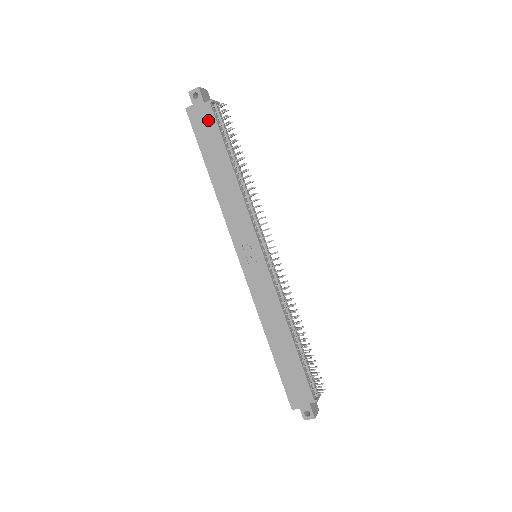
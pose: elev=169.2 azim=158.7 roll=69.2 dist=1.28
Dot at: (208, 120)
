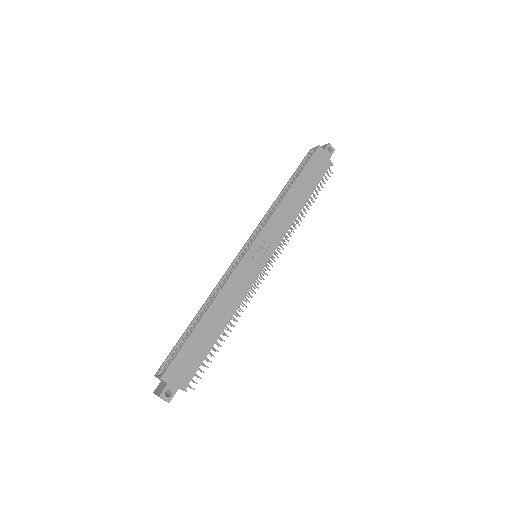
Dot at: (322, 167)
